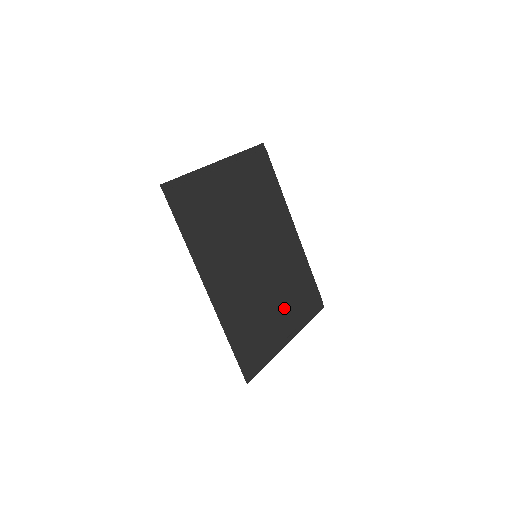
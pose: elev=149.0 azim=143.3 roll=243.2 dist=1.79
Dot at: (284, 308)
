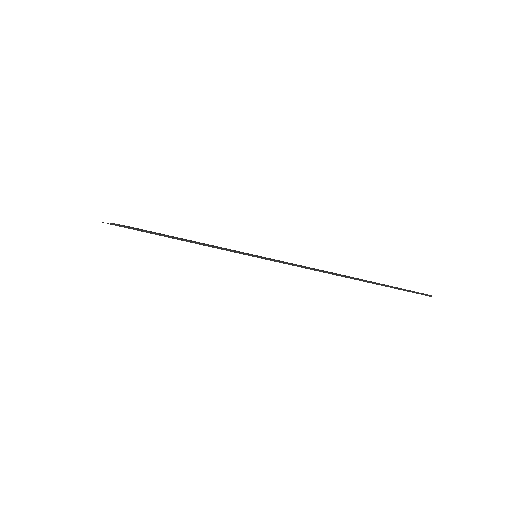
Dot at: occluded
